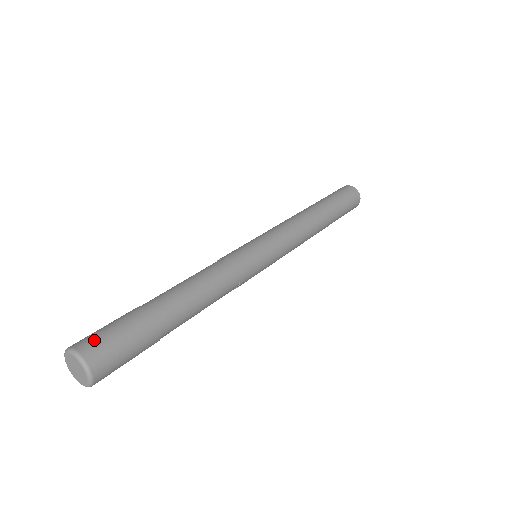
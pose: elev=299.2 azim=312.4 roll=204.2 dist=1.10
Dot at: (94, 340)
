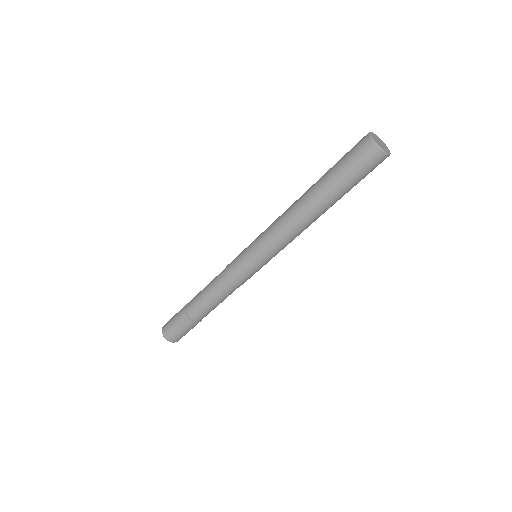
Dot at: (171, 335)
